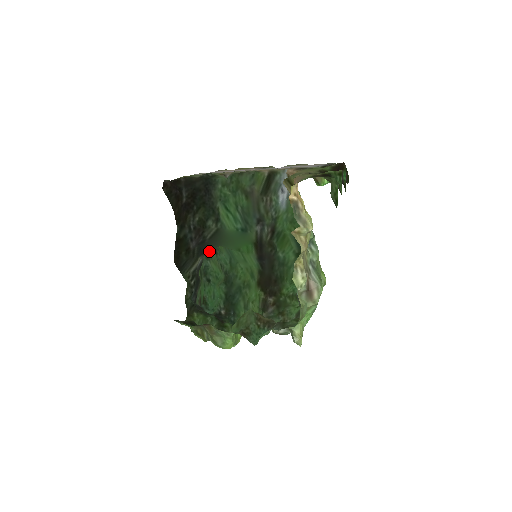
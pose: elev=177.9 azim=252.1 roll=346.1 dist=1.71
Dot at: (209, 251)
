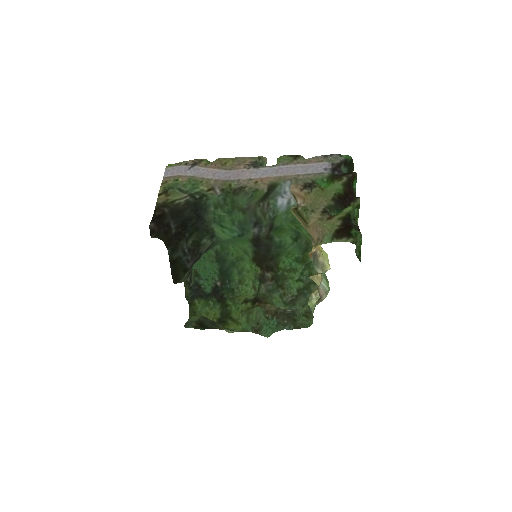
Dot at: occluded
